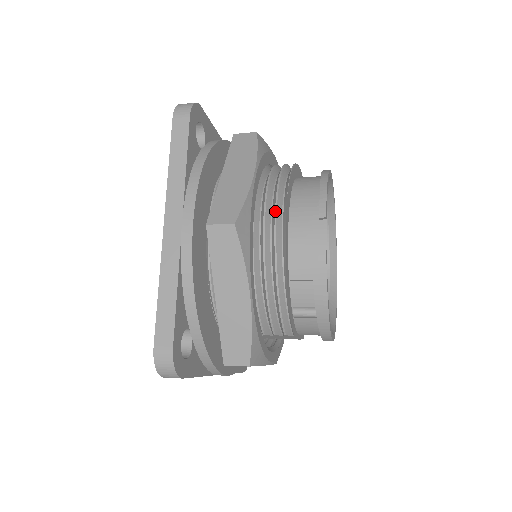
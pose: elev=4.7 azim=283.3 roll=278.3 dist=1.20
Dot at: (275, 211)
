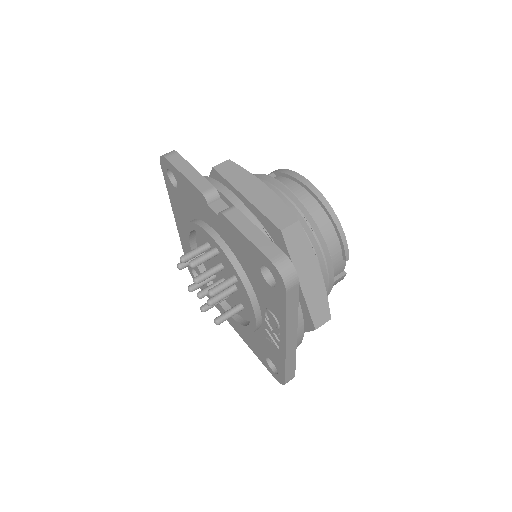
Dot at: (328, 278)
